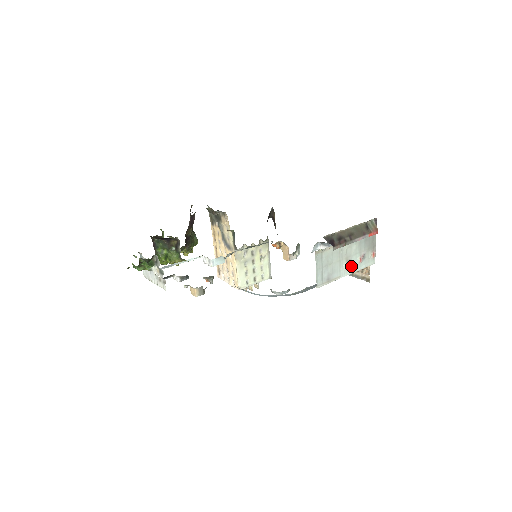
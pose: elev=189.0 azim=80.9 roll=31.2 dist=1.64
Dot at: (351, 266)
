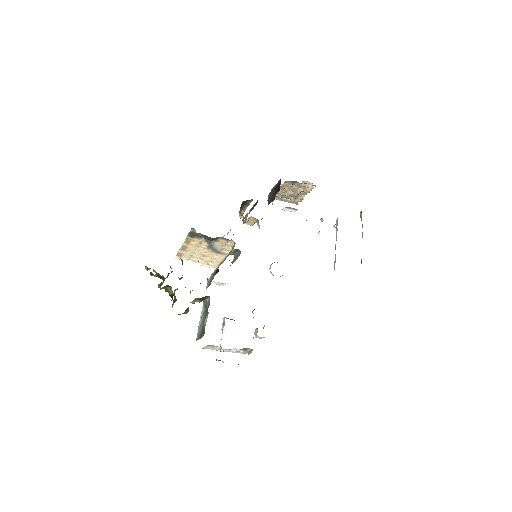
Dot at: occluded
